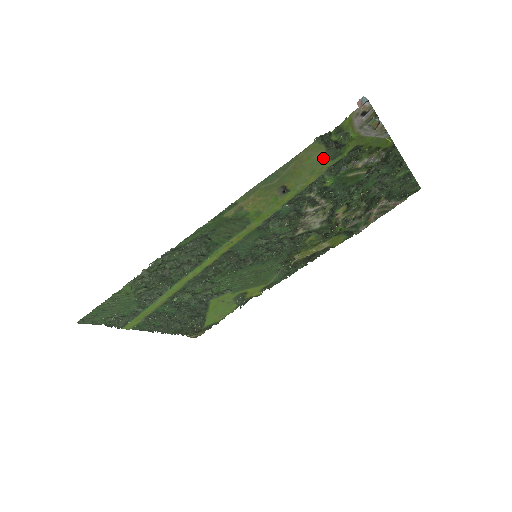
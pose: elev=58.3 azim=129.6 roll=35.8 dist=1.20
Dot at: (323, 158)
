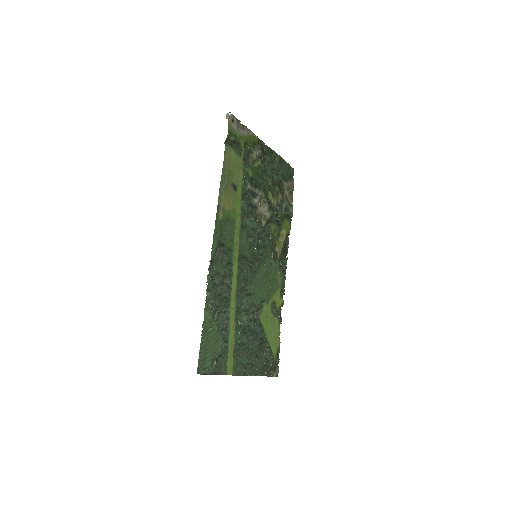
Dot at: (236, 156)
